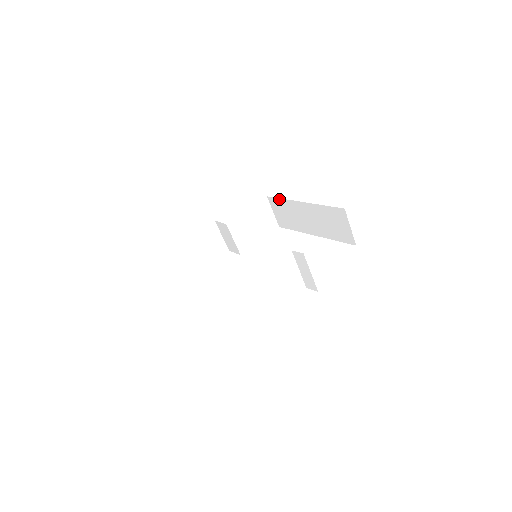
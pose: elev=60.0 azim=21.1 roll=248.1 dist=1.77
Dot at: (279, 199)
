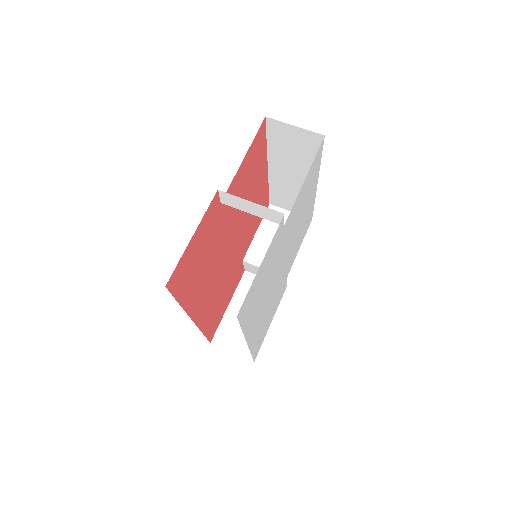
Dot at: (270, 192)
